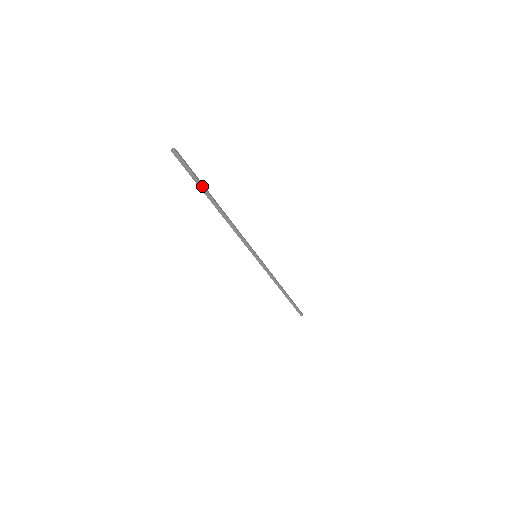
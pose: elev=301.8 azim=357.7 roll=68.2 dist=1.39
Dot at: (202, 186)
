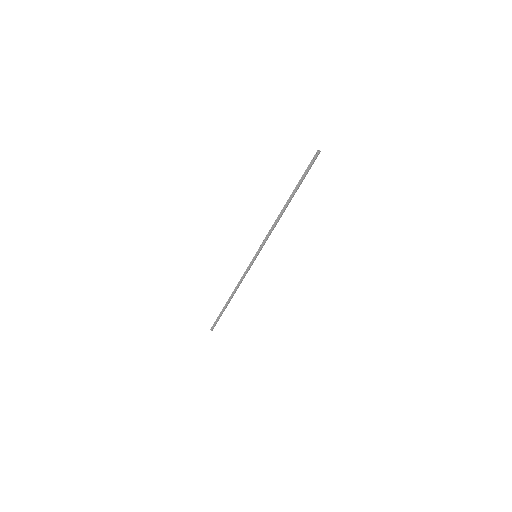
Dot at: (300, 183)
